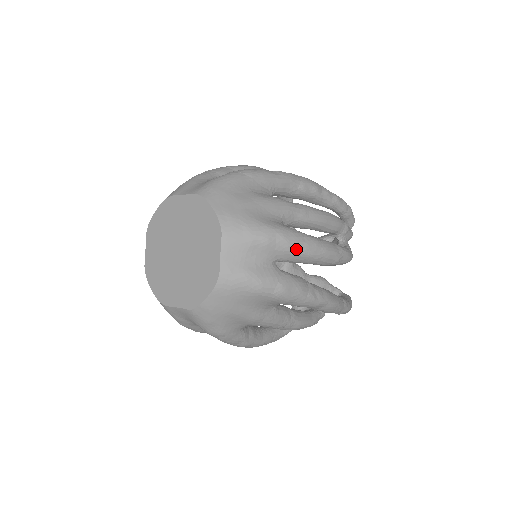
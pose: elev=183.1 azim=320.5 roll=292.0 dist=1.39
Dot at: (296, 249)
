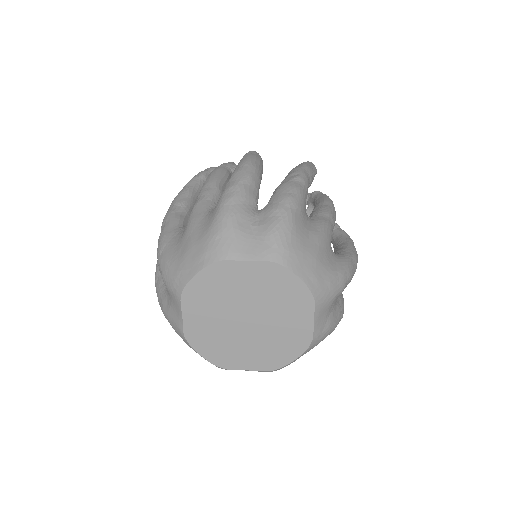
Dot at: occluded
